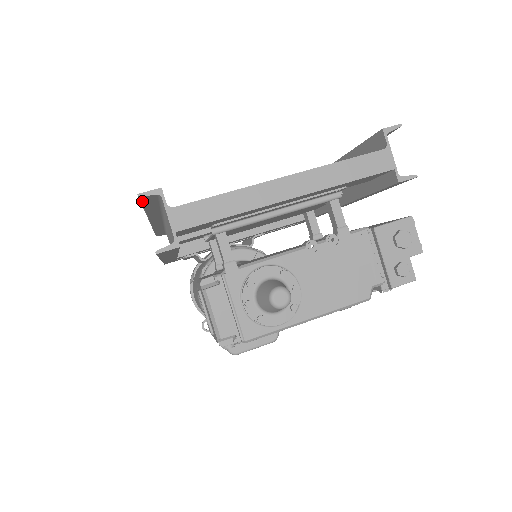
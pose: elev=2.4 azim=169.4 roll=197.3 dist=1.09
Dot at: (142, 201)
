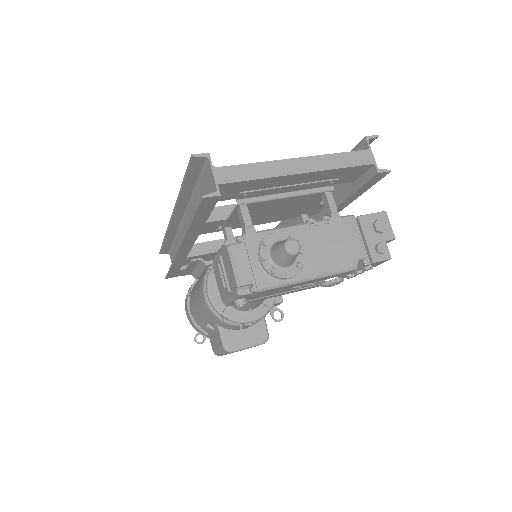
Dot at: (190, 167)
